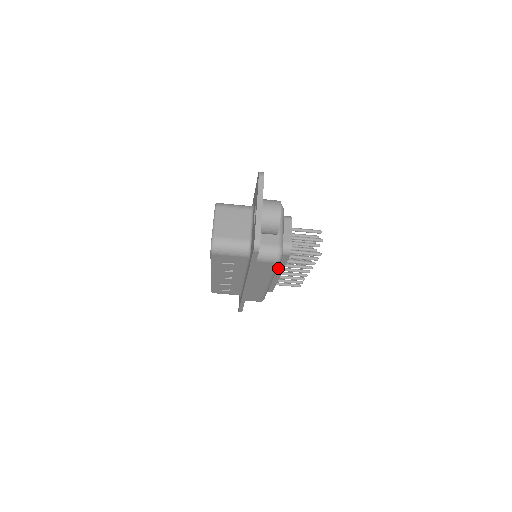
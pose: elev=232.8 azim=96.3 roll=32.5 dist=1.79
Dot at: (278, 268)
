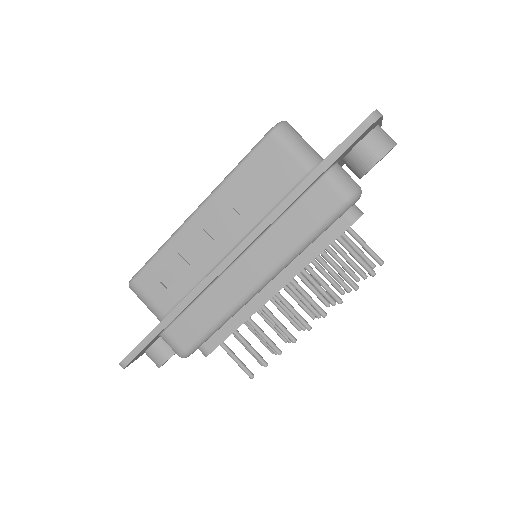
Dot at: (298, 261)
